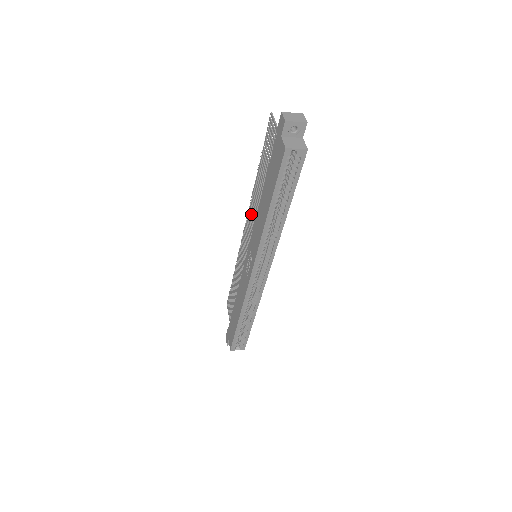
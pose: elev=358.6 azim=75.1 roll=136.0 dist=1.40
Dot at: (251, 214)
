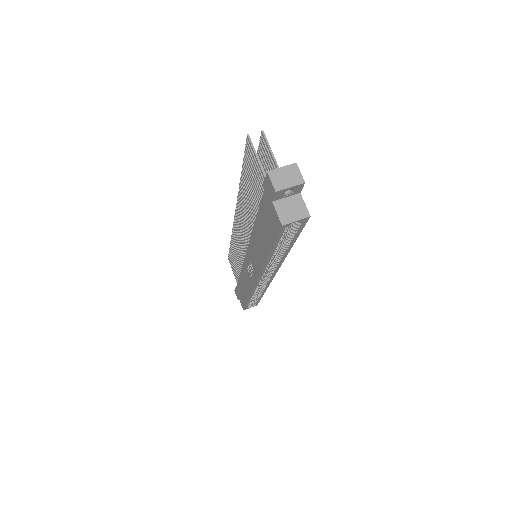
Dot at: (241, 216)
